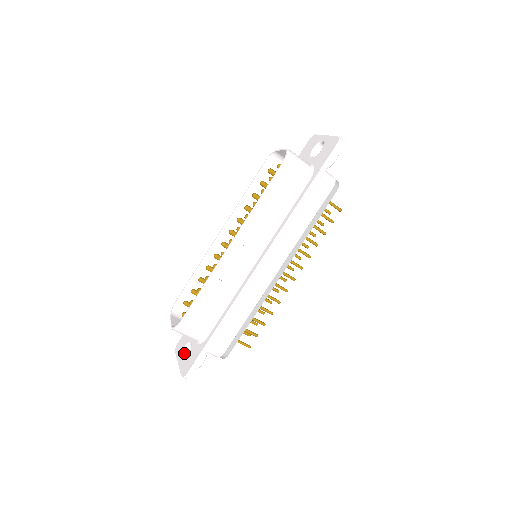
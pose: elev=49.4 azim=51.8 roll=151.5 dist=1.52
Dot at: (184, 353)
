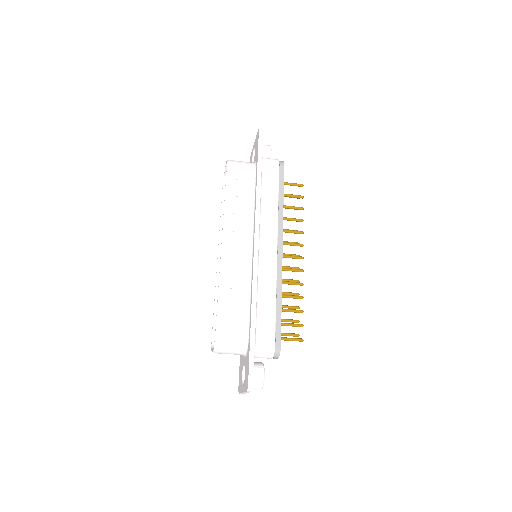
Dot at: occluded
